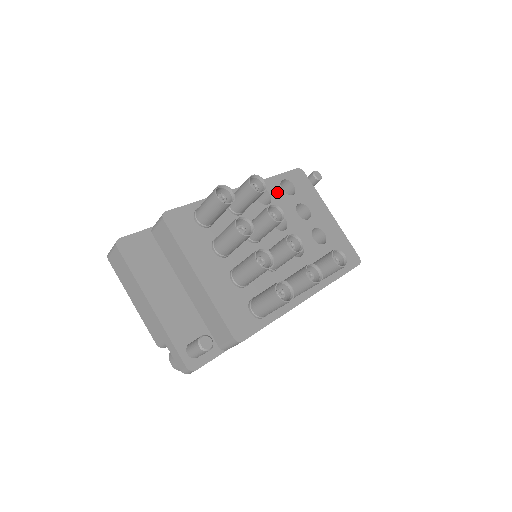
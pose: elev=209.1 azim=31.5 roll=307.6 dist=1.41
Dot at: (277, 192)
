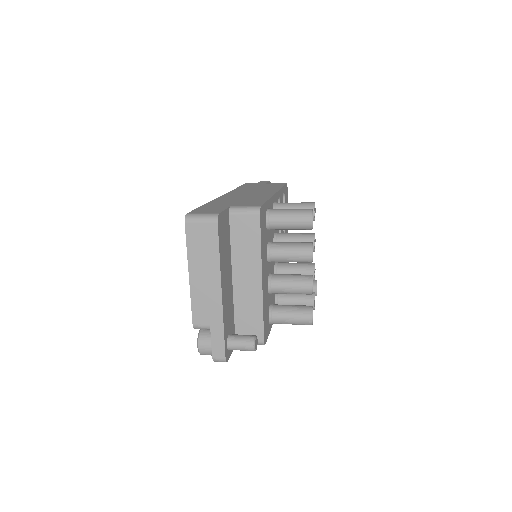
Dot at: occluded
